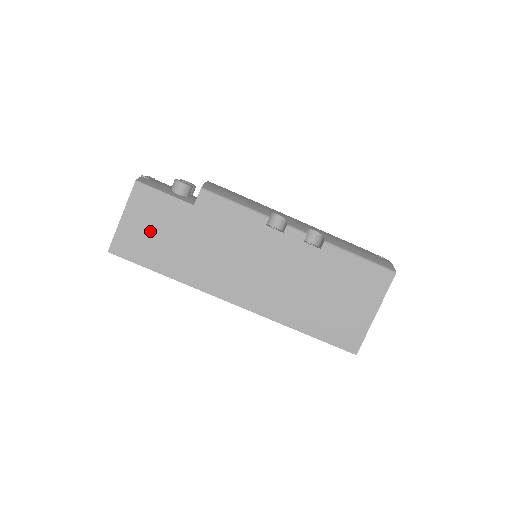
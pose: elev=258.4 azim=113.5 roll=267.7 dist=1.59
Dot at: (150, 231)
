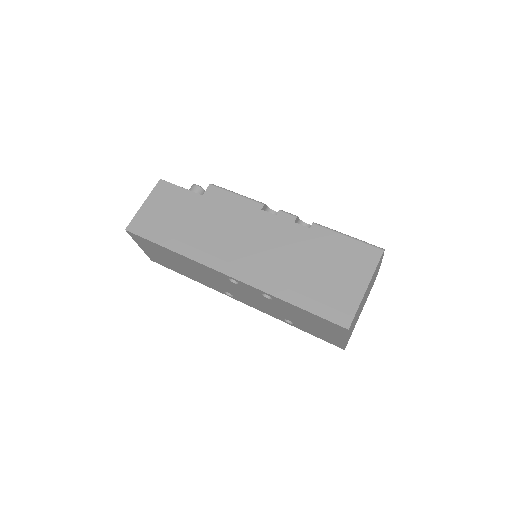
Dot at: (163, 214)
